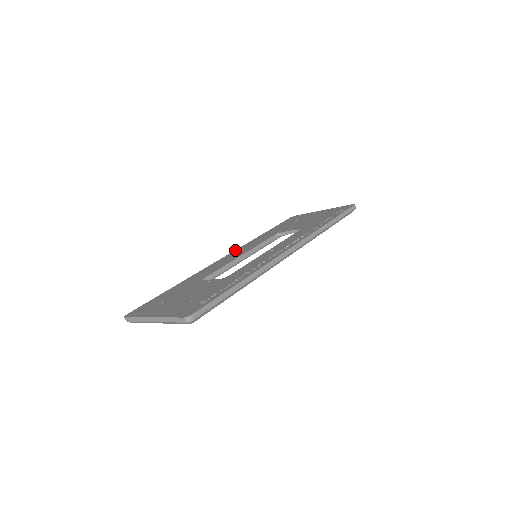
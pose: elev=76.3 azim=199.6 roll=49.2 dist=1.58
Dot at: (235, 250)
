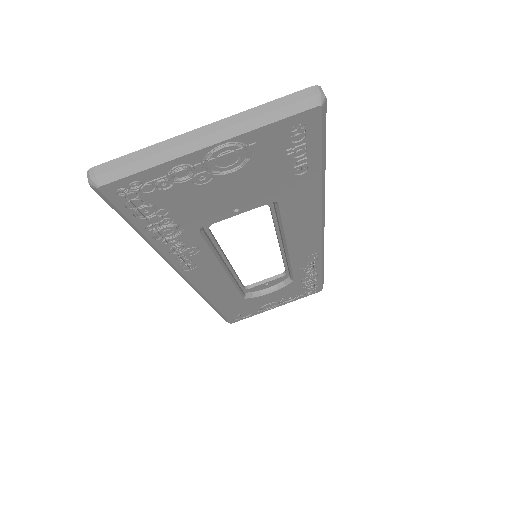
Dot at: occluded
